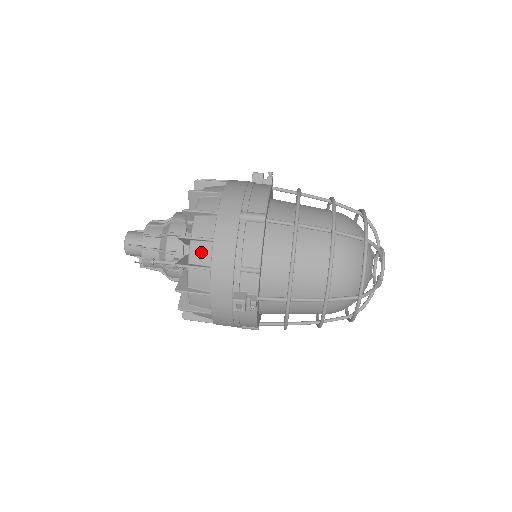
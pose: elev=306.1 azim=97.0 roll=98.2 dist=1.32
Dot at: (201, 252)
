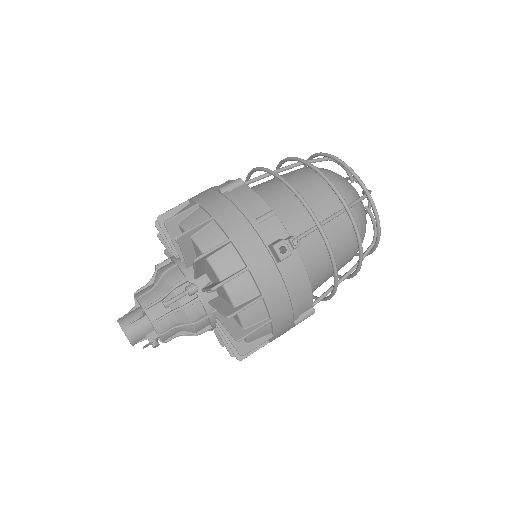
Dot at: (209, 236)
